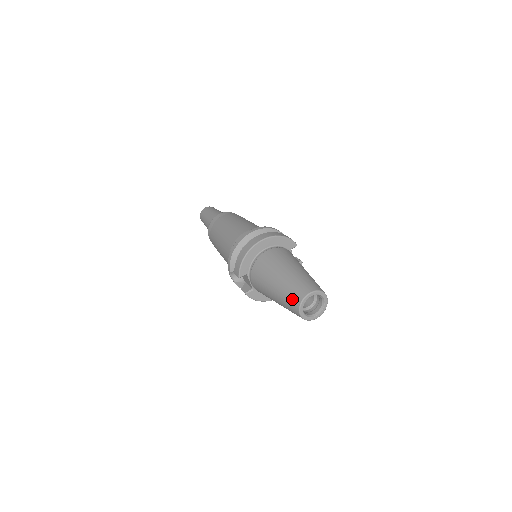
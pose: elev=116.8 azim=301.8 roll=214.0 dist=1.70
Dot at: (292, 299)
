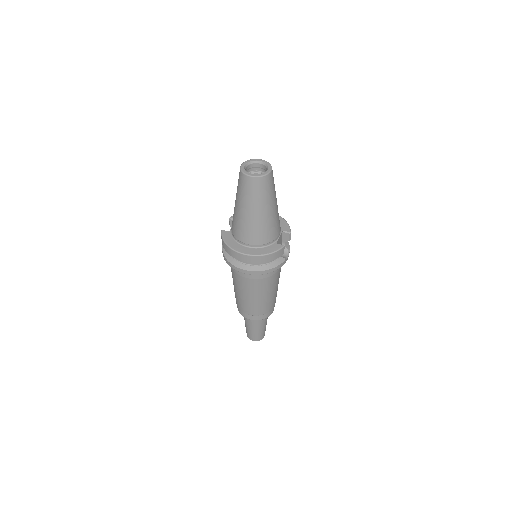
Dot at: occluded
